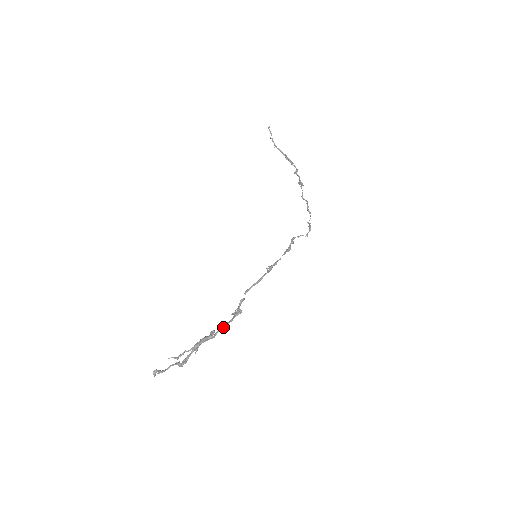
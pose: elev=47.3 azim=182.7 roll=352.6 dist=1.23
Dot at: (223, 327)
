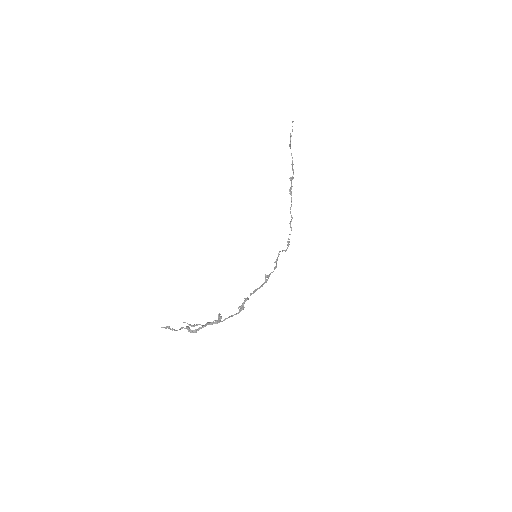
Dot at: (231, 316)
